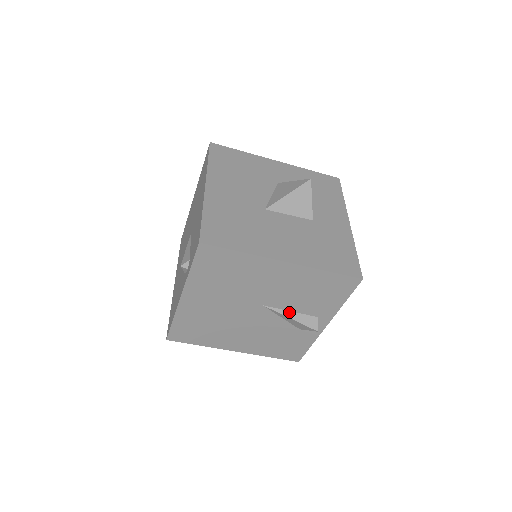
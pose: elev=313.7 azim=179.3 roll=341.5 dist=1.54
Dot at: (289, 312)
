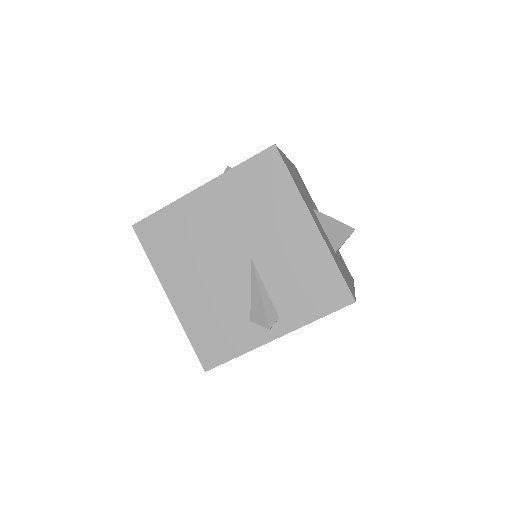
Dot at: (264, 287)
